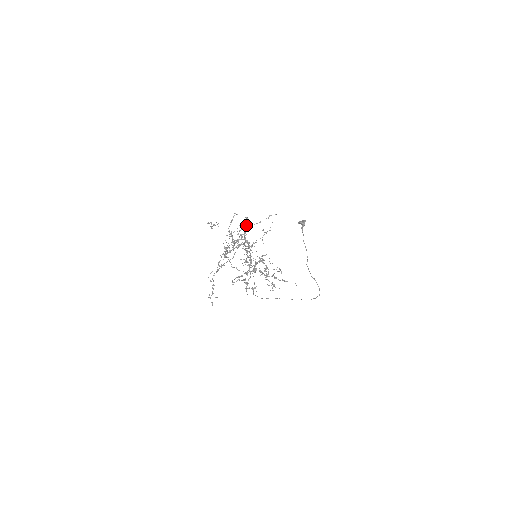
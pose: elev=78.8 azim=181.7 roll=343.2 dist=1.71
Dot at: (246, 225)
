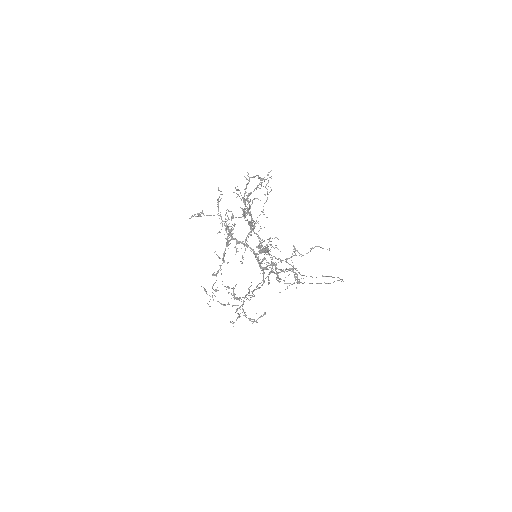
Dot at: (249, 178)
